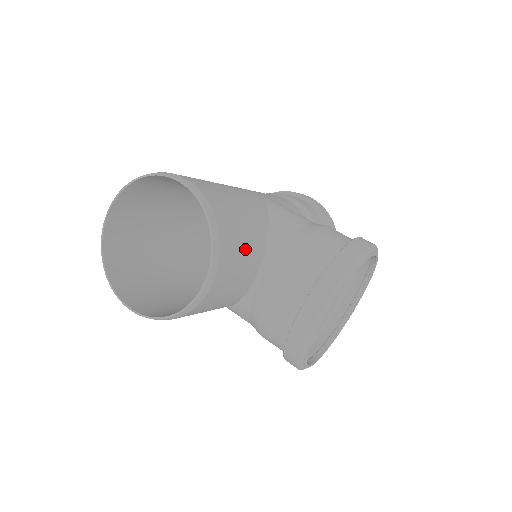
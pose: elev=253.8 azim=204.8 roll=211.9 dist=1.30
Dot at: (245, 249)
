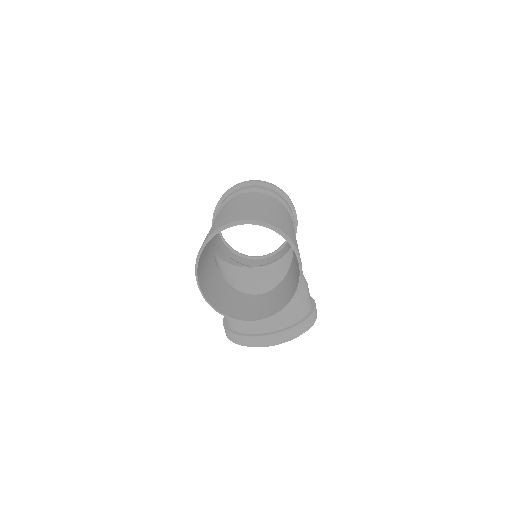
Dot at: occluded
